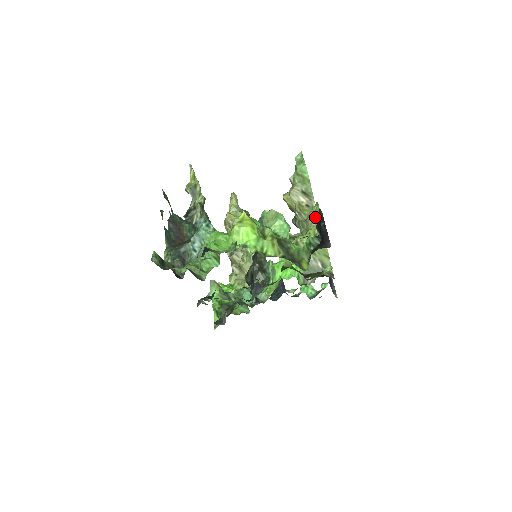
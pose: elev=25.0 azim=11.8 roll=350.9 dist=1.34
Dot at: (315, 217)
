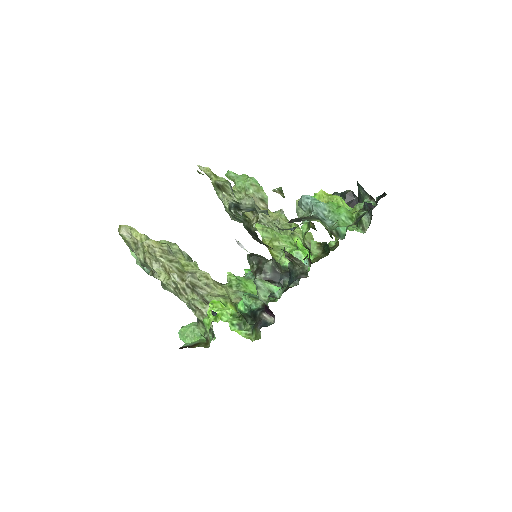
Dot at: occluded
